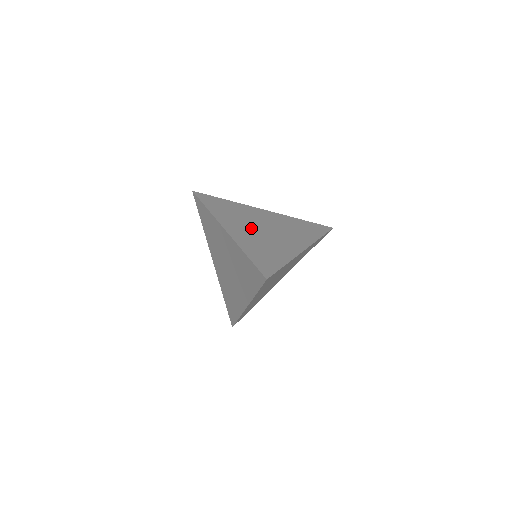
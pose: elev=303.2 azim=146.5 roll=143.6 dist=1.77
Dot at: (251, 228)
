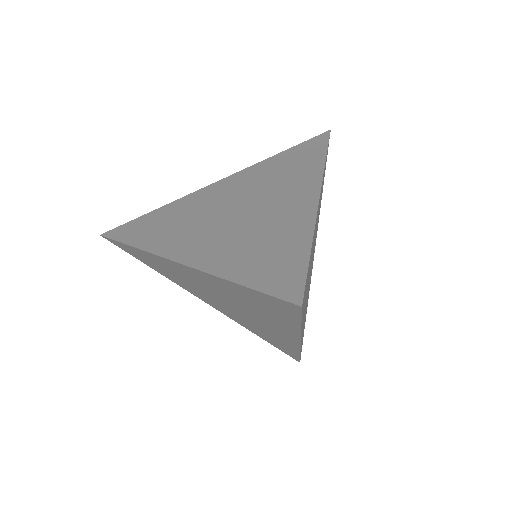
Dot at: (215, 226)
